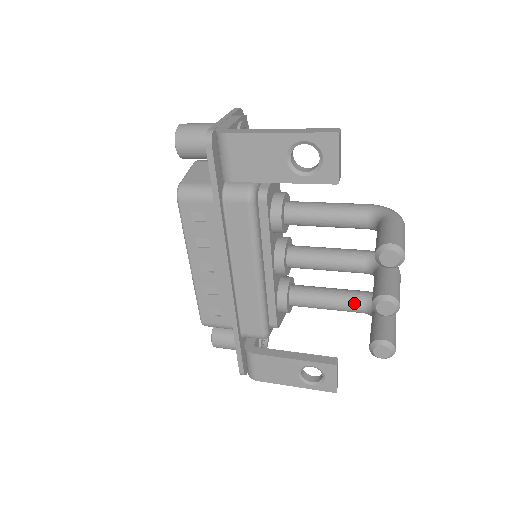
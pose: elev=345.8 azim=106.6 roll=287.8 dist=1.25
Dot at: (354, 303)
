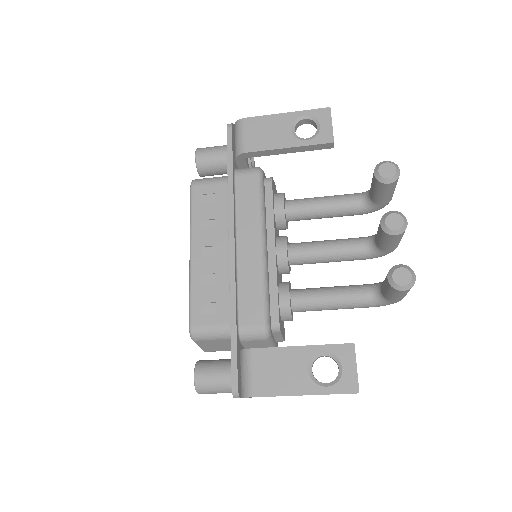
Dot at: (360, 289)
